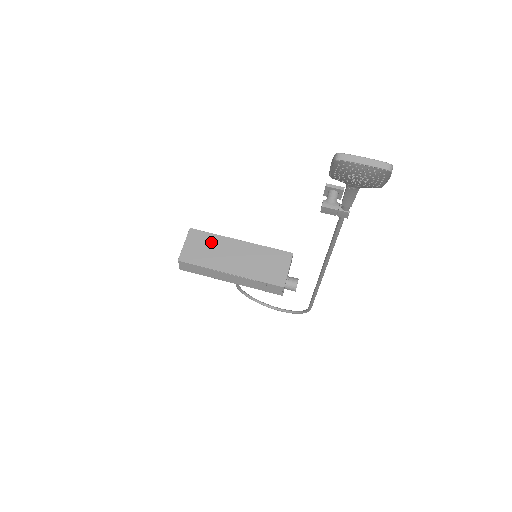
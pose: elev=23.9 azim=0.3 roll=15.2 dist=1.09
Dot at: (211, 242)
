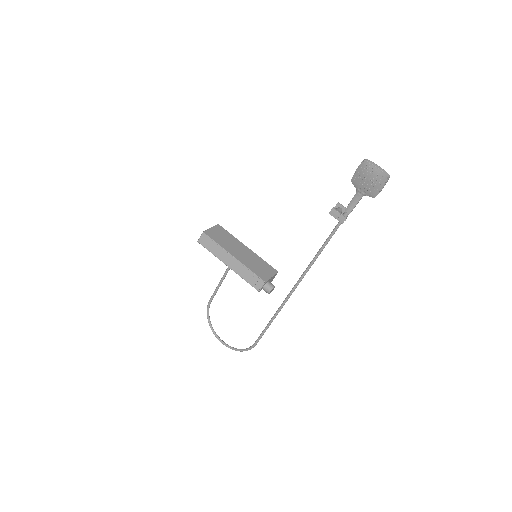
Dot at: (229, 237)
